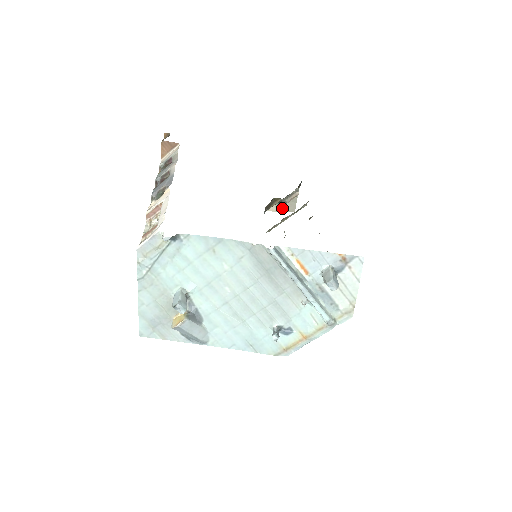
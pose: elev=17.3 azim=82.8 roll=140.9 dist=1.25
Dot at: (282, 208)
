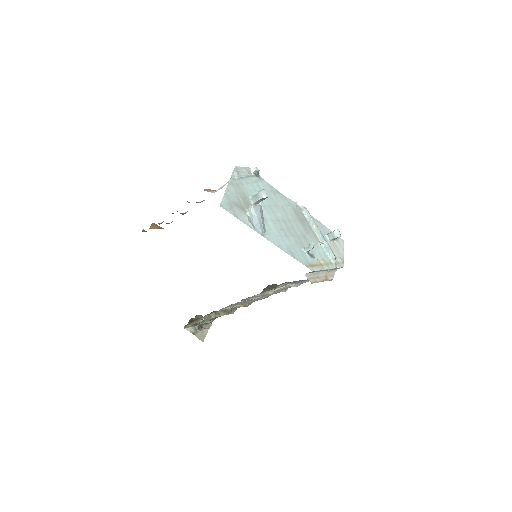
Dot at: (196, 333)
